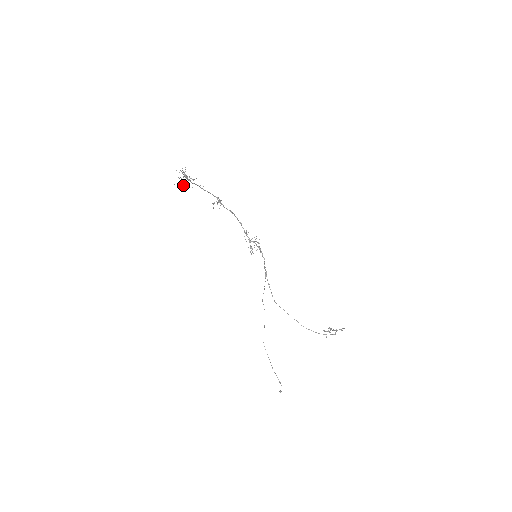
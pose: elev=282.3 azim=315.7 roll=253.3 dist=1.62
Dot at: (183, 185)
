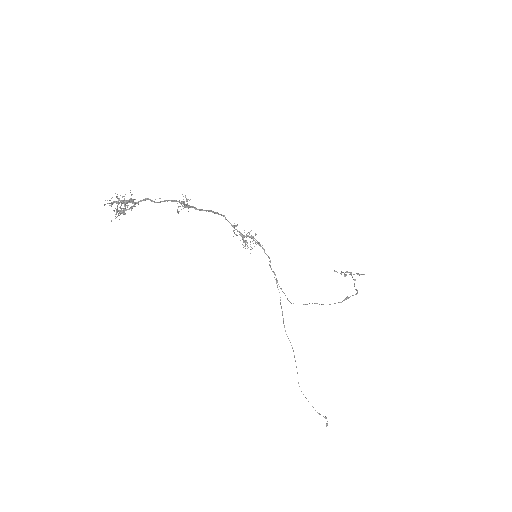
Dot at: (124, 212)
